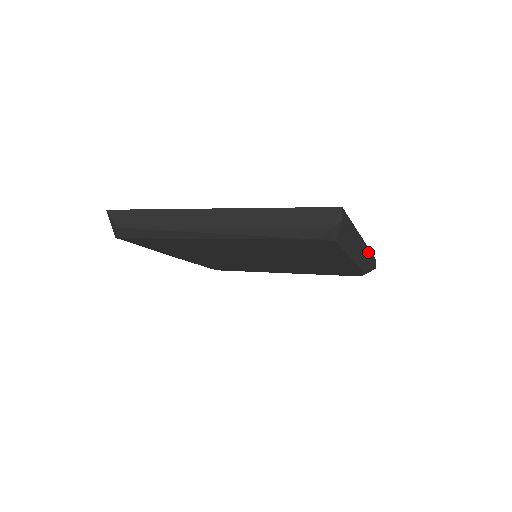
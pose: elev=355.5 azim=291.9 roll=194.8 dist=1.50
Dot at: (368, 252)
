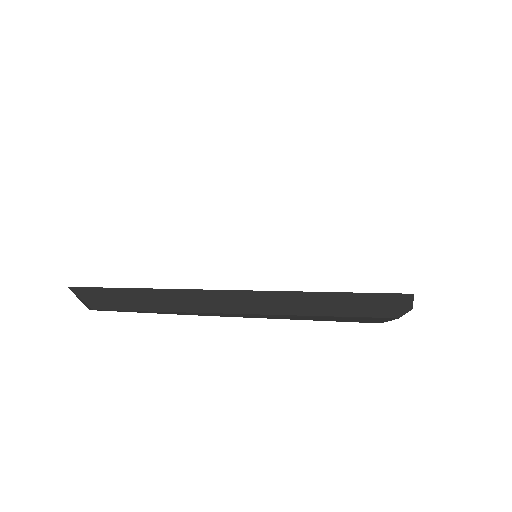
Dot at: occluded
